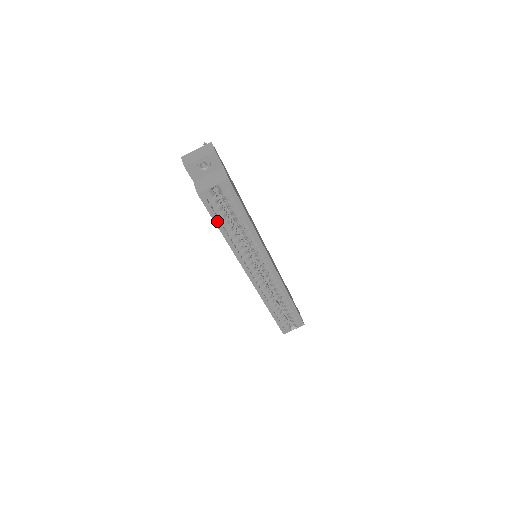
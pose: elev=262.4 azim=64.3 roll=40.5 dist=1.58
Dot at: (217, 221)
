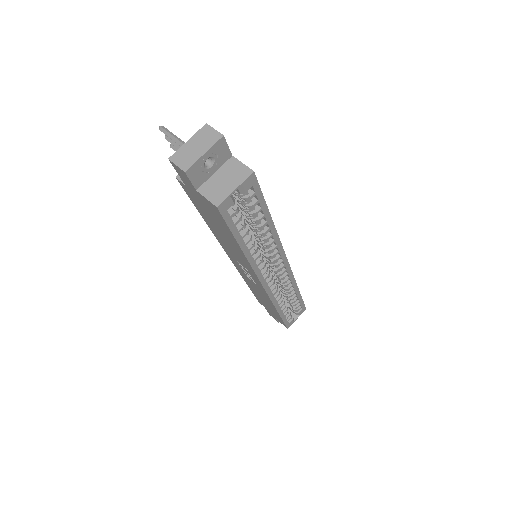
Dot at: (237, 234)
